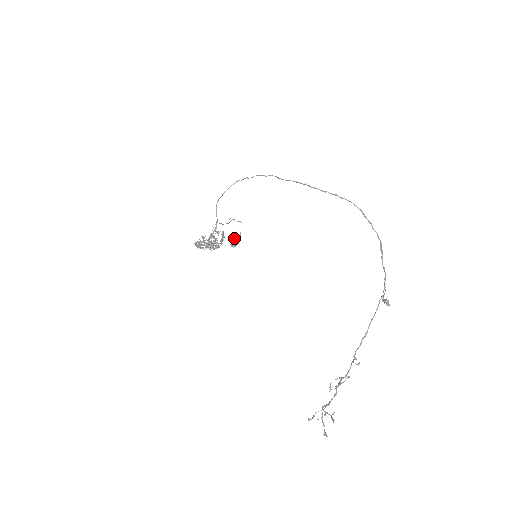
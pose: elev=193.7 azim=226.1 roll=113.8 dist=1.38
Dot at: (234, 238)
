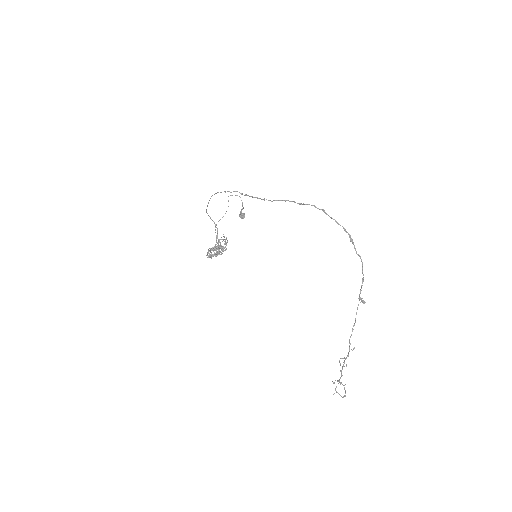
Dot at: occluded
